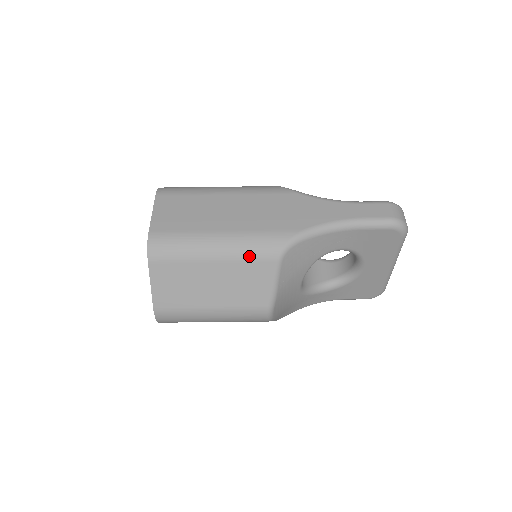
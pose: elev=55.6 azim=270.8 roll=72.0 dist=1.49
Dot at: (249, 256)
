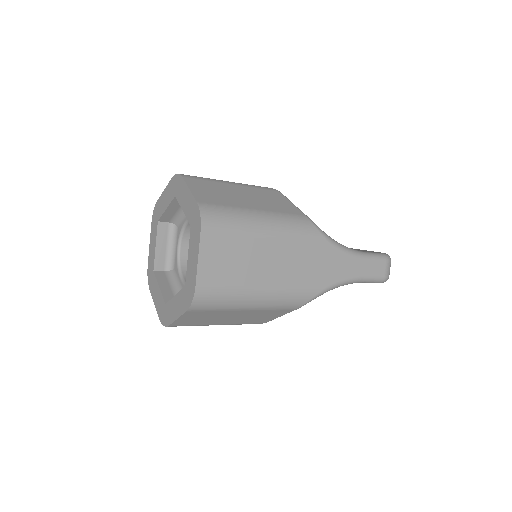
Dot at: (276, 308)
